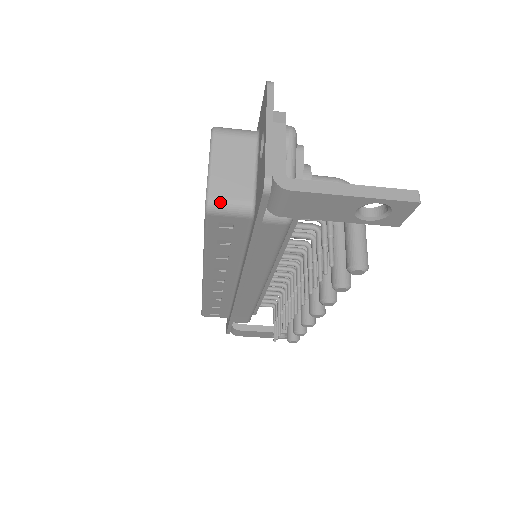
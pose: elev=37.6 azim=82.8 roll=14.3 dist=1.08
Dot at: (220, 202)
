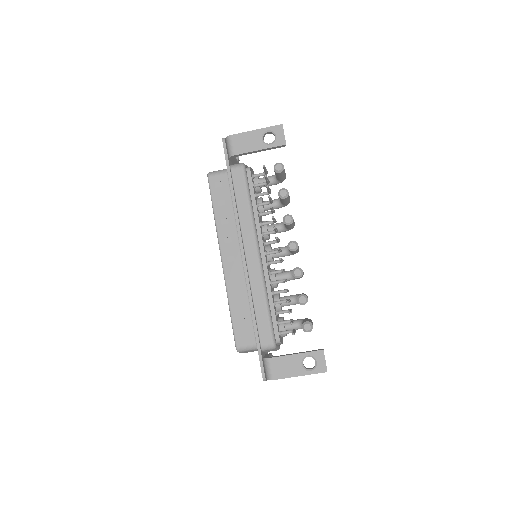
Dot at: (213, 172)
